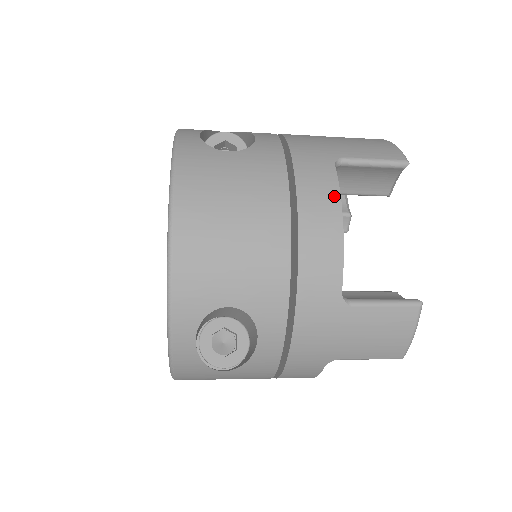
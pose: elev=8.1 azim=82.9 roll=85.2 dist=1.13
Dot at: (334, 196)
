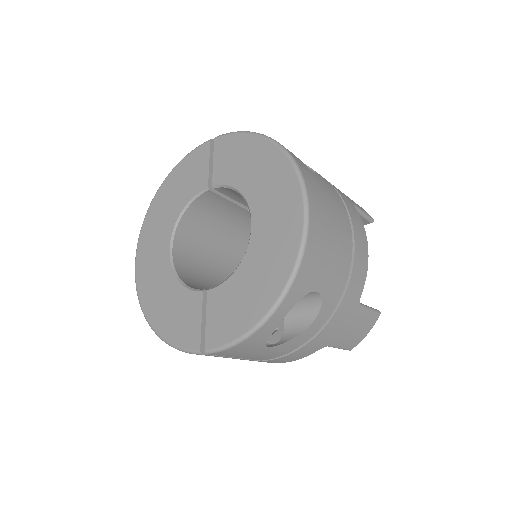
Dot at: (363, 229)
